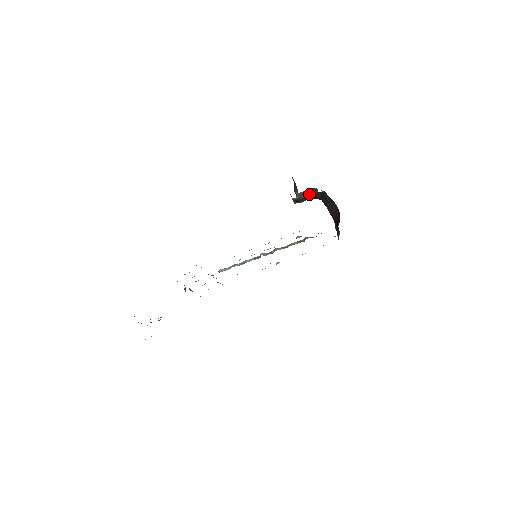
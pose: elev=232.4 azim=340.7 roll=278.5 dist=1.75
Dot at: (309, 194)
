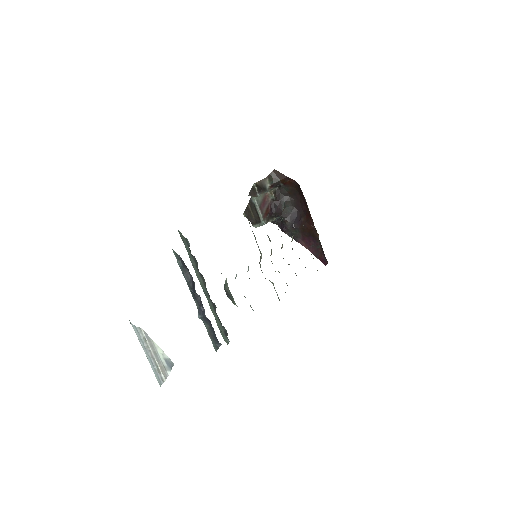
Dot at: (265, 181)
